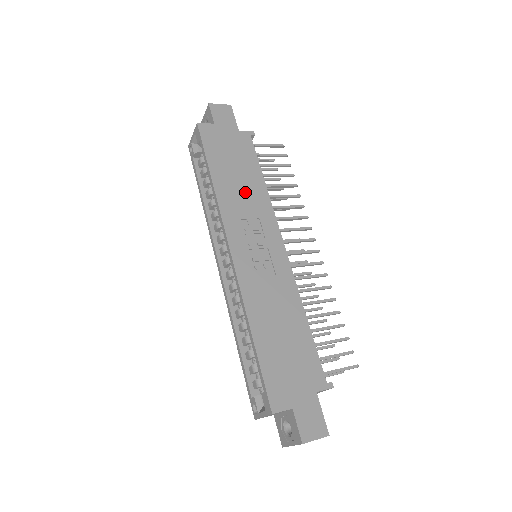
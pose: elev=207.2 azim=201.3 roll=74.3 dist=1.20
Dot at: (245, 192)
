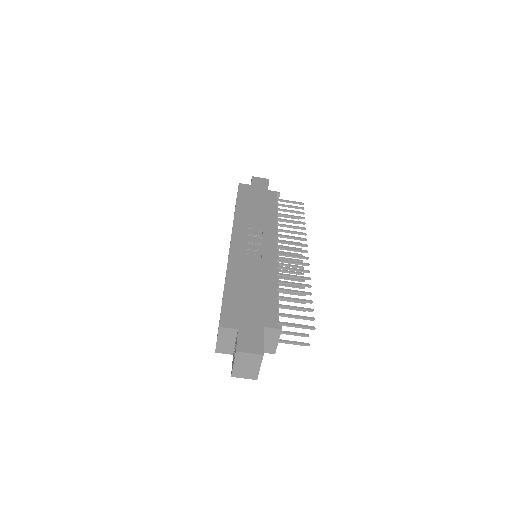
Dot at: (258, 217)
